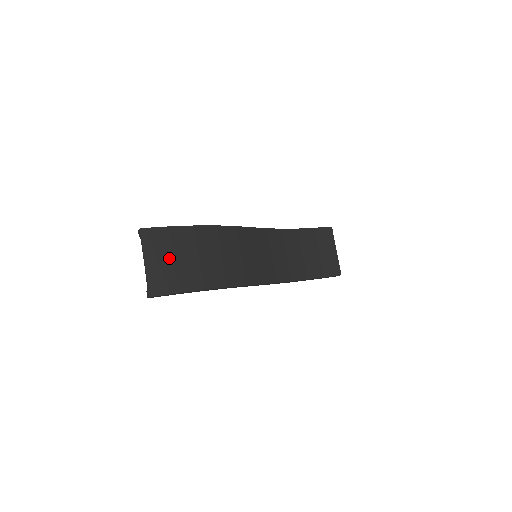
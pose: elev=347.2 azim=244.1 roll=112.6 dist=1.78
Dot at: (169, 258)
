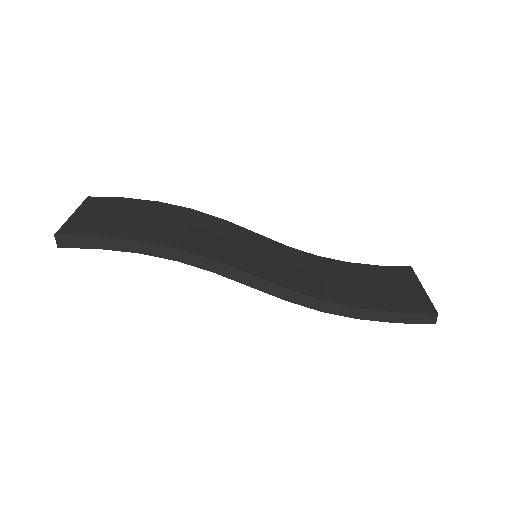
Dot at: (106, 214)
